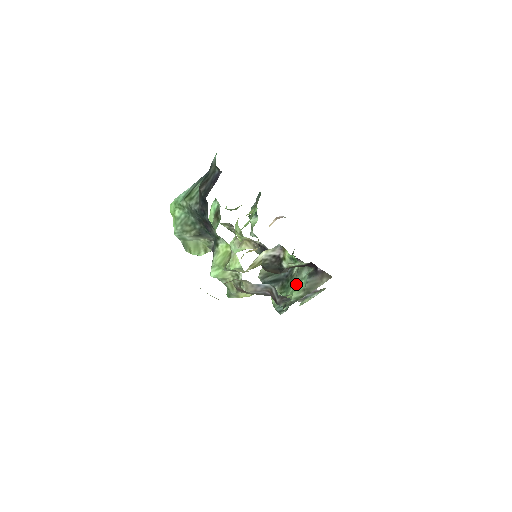
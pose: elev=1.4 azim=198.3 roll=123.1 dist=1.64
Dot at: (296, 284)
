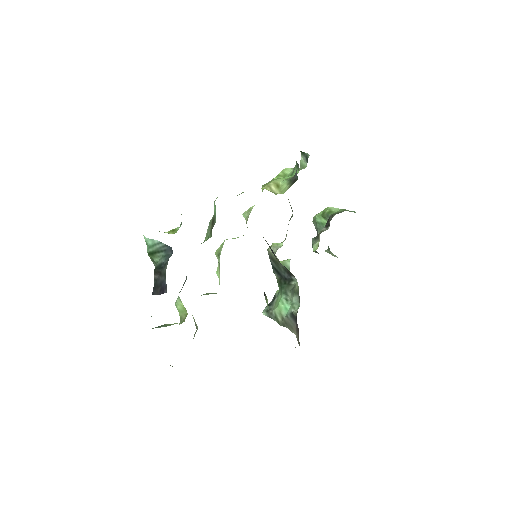
Dot at: (286, 298)
